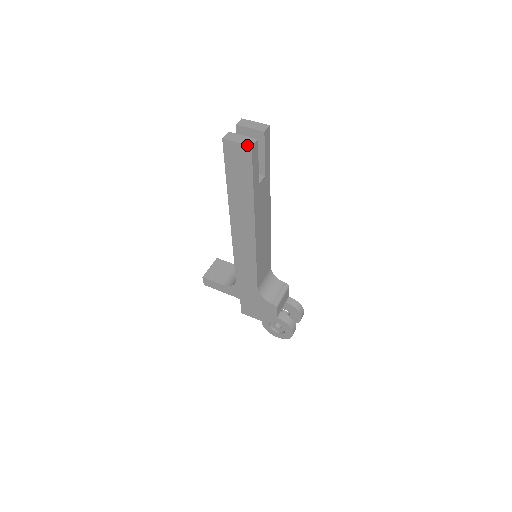
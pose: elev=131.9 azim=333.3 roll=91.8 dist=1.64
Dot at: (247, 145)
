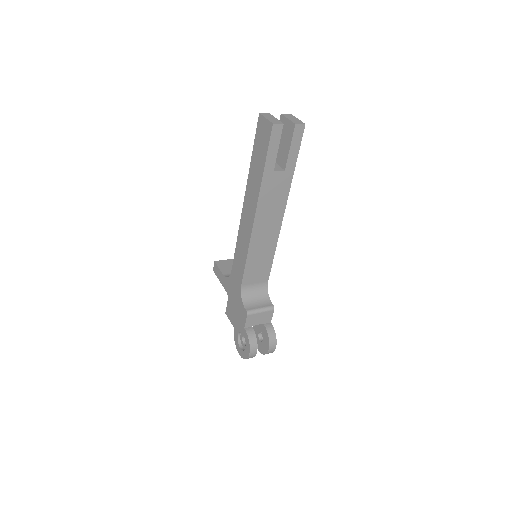
Dot at: (271, 122)
